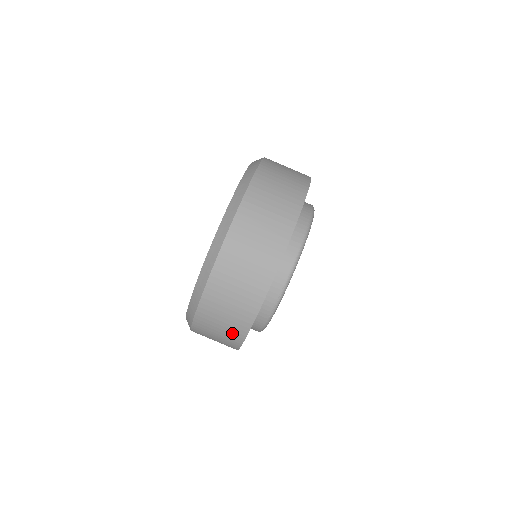
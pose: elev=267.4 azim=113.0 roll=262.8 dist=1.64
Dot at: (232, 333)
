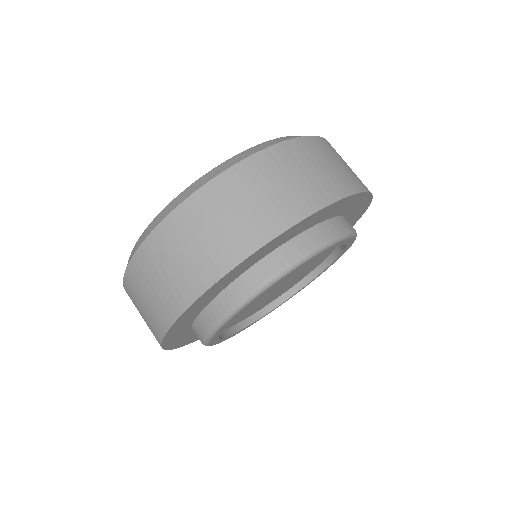
Dot at: (156, 316)
